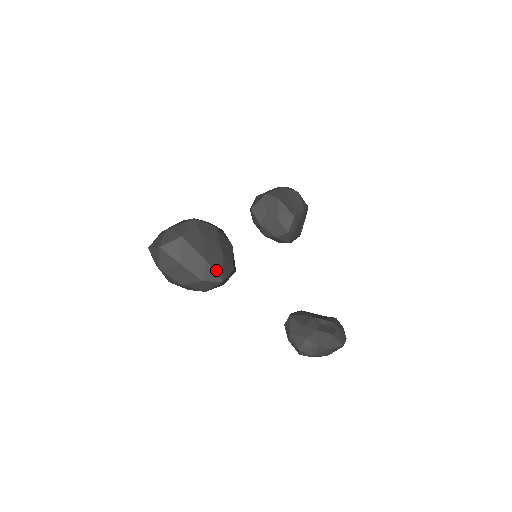
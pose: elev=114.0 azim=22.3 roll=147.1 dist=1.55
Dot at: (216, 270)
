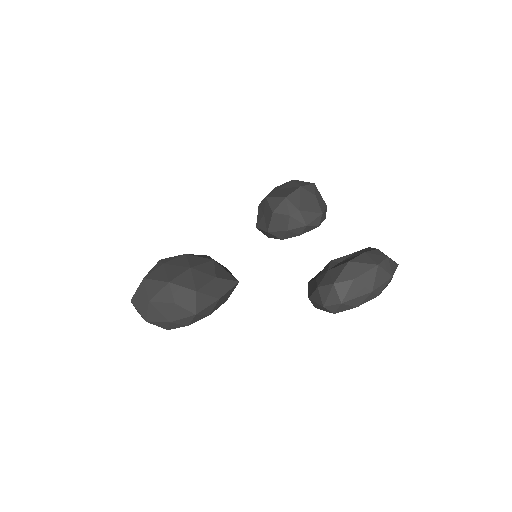
Dot at: (184, 285)
